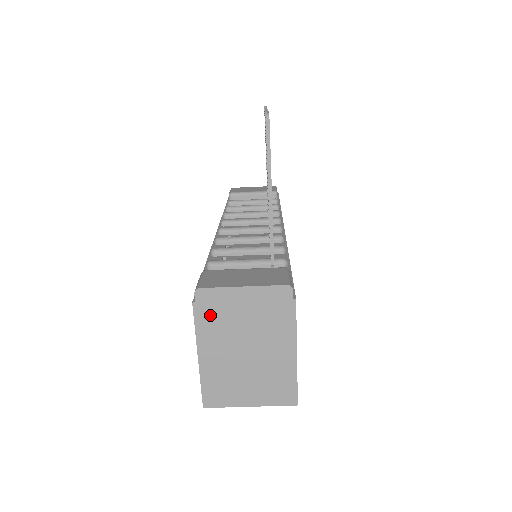
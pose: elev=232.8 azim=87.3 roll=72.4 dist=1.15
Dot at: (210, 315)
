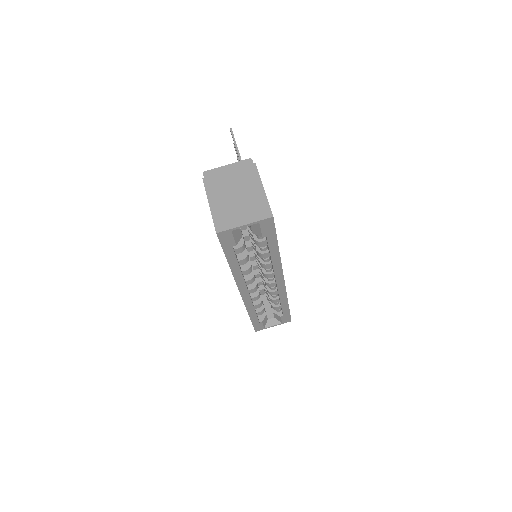
Dot at: (212, 182)
